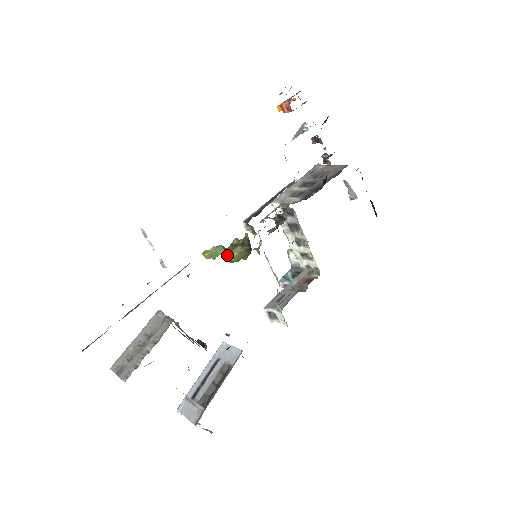
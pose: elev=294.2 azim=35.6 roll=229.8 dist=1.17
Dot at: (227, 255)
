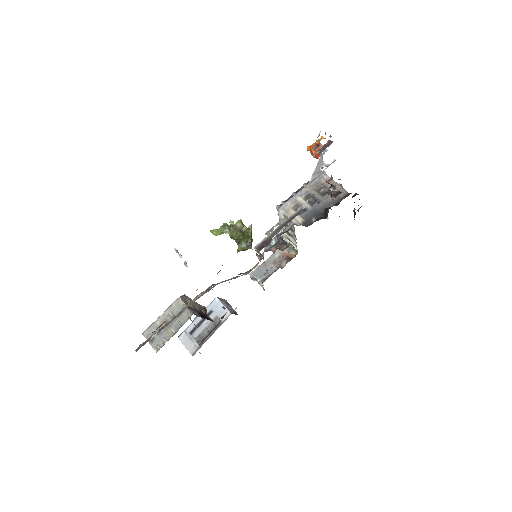
Dot at: (231, 236)
